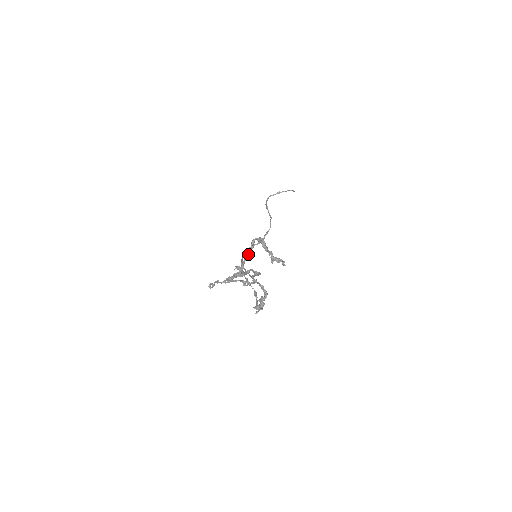
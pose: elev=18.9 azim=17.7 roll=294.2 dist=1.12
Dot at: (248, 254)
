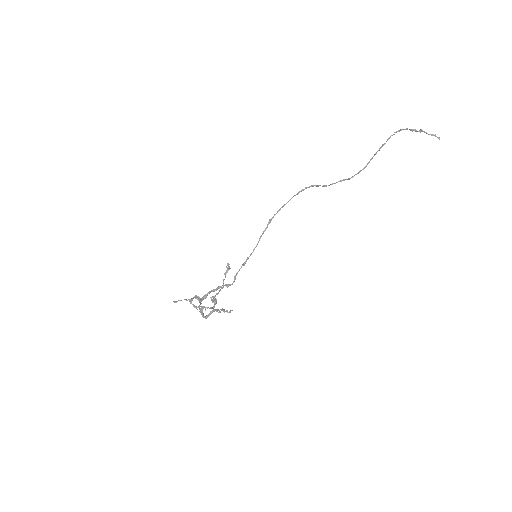
Dot at: occluded
